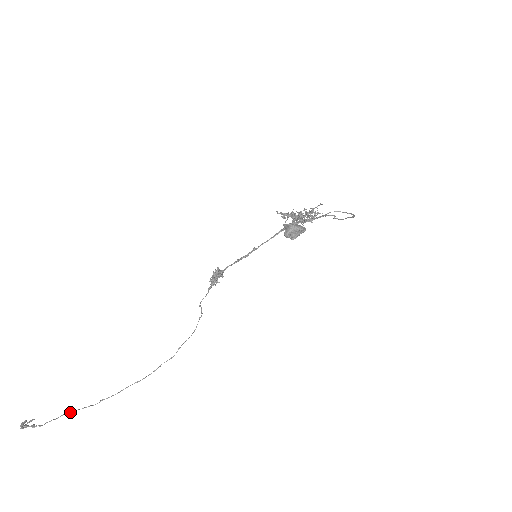
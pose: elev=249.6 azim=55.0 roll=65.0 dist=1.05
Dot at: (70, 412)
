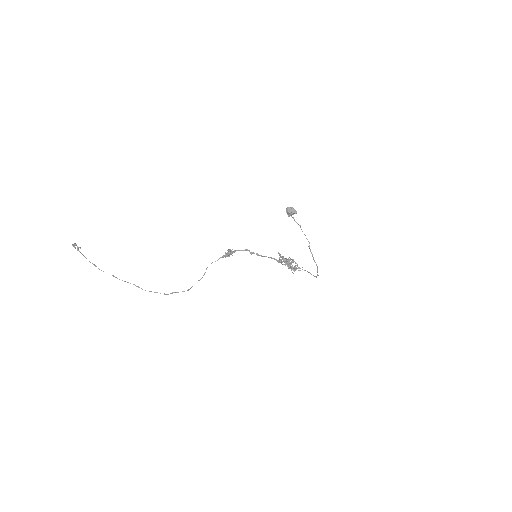
Dot at: occluded
